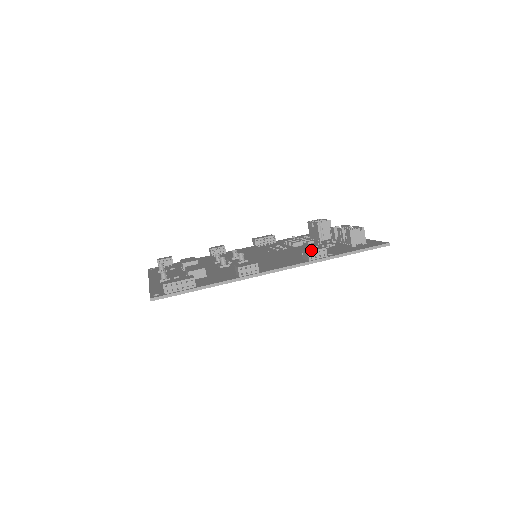
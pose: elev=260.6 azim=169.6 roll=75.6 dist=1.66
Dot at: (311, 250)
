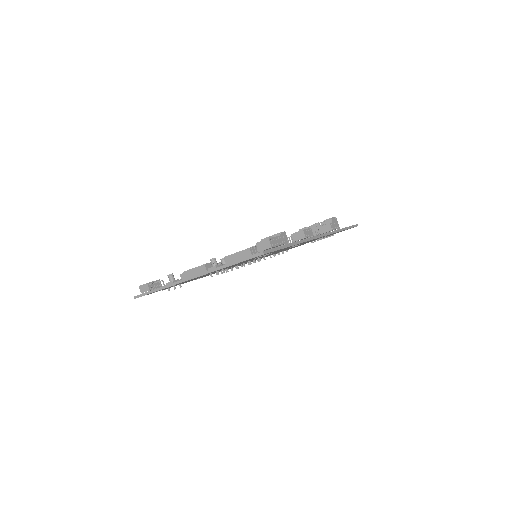
Dot at: (330, 223)
